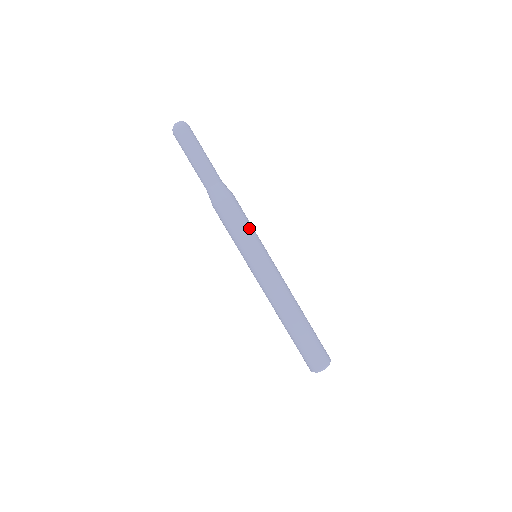
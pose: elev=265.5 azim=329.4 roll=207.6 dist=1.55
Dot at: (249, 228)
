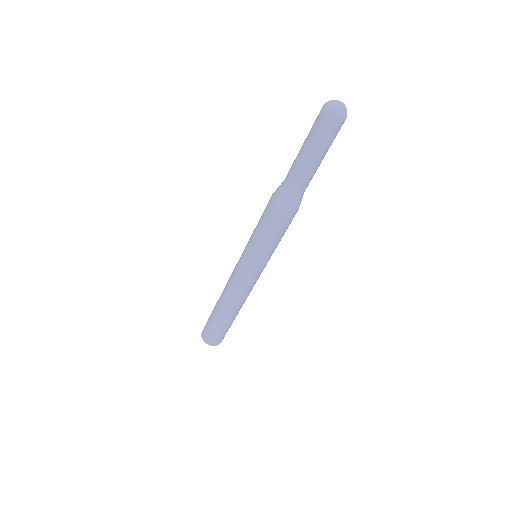
Dot at: occluded
